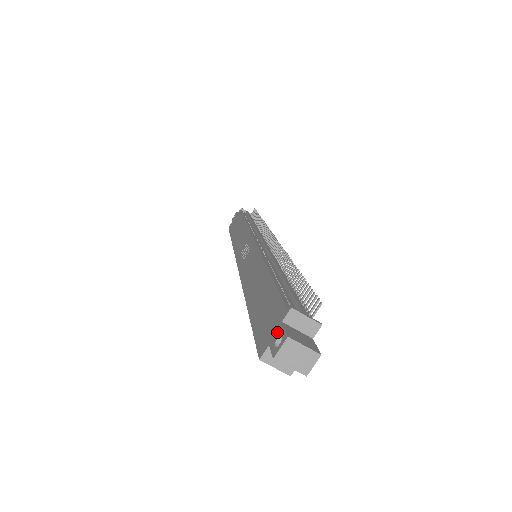
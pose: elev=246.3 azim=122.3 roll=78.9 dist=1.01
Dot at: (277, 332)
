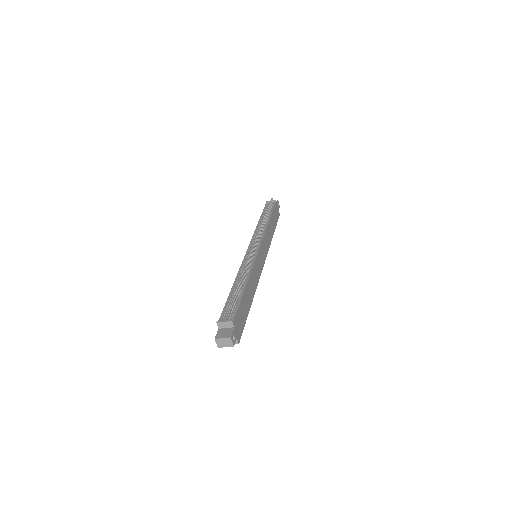
Dot at: occluded
